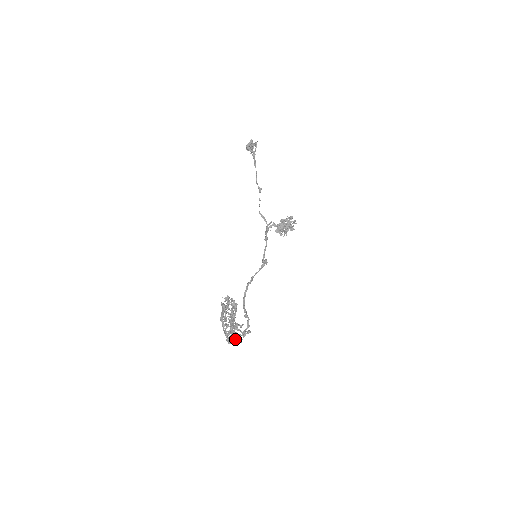
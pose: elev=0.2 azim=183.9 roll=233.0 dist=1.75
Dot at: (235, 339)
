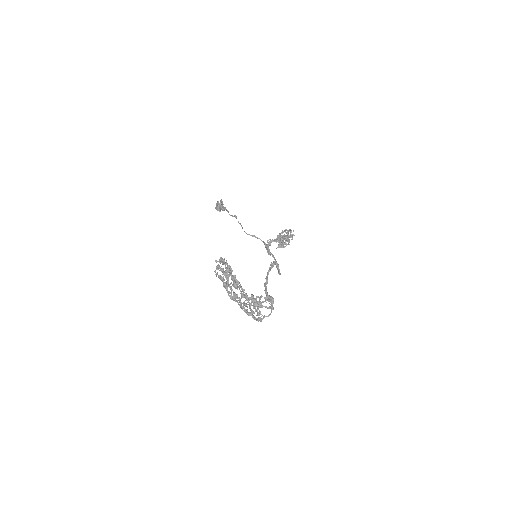
Dot at: (254, 305)
